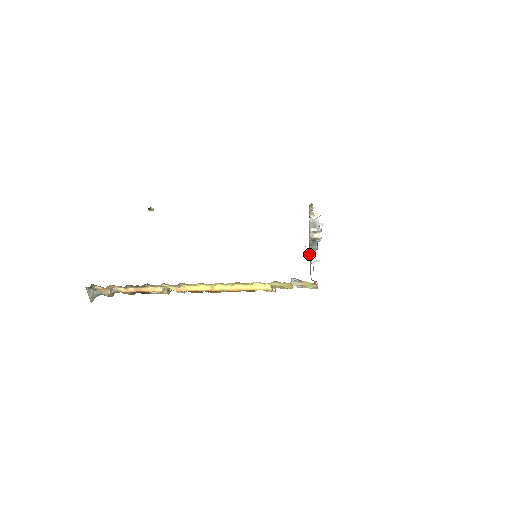
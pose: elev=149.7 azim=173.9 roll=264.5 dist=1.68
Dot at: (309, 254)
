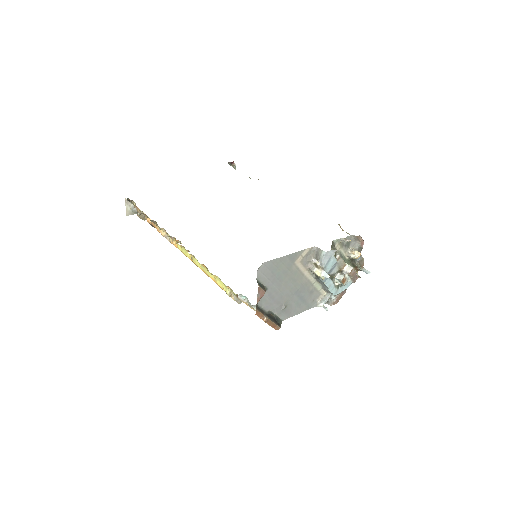
Dot at: (257, 275)
